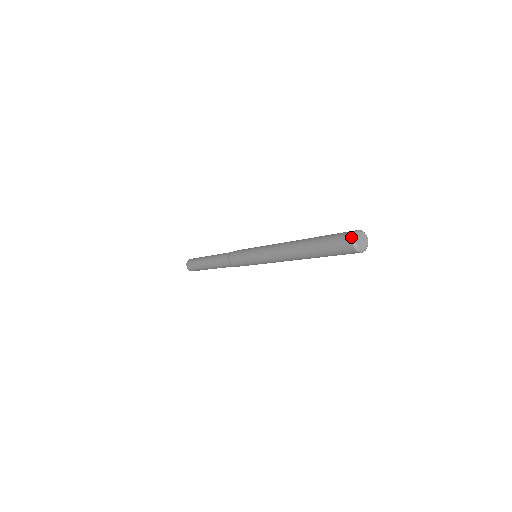
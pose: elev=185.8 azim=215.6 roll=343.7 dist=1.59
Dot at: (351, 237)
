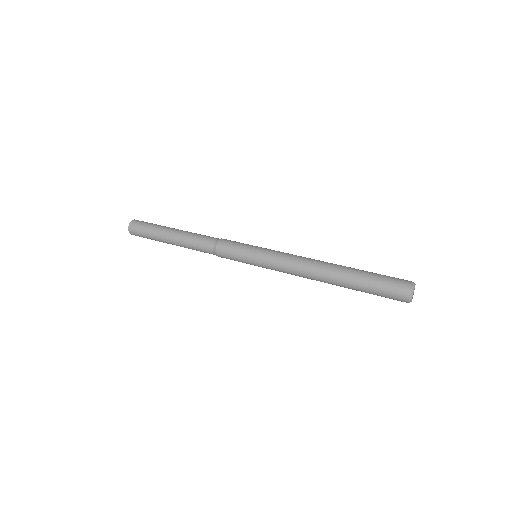
Dot at: (407, 301)
